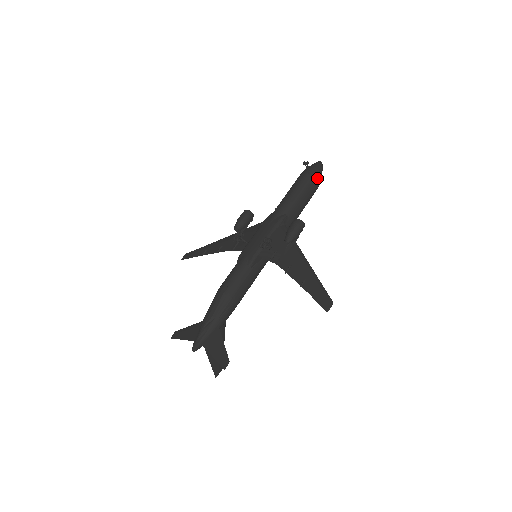
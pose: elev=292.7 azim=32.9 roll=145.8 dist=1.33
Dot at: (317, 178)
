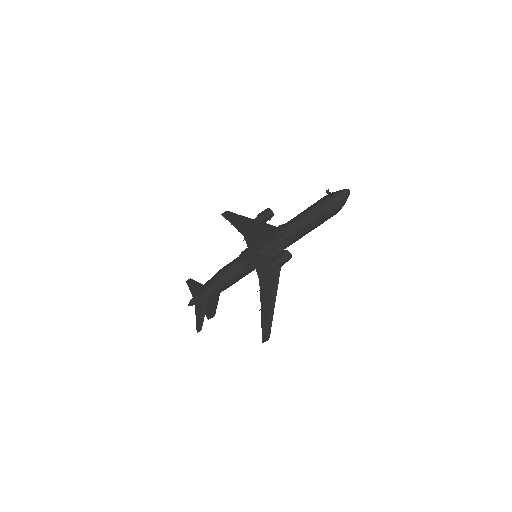
Dot at: (335, 208)
